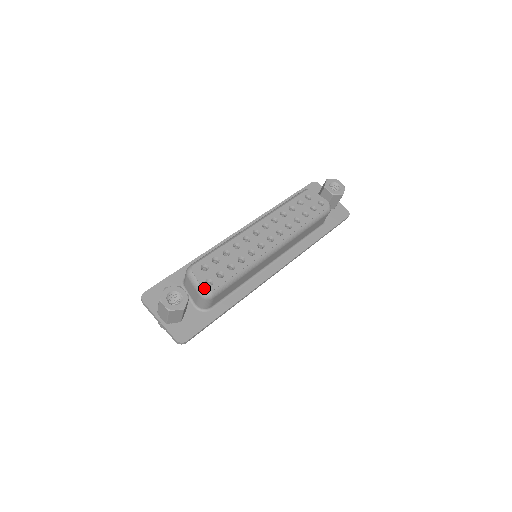
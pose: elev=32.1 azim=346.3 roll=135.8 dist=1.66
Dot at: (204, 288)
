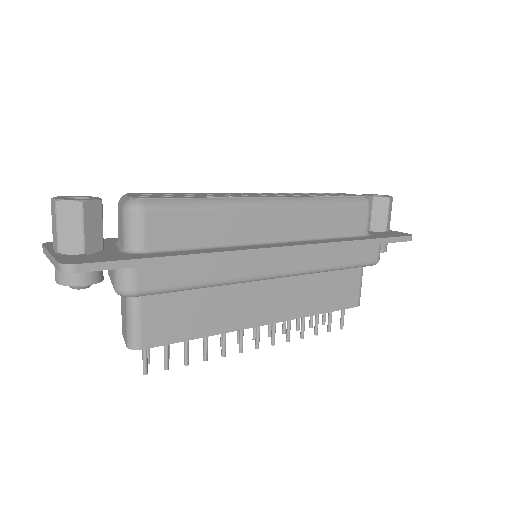
Dot at: (131, 197)
